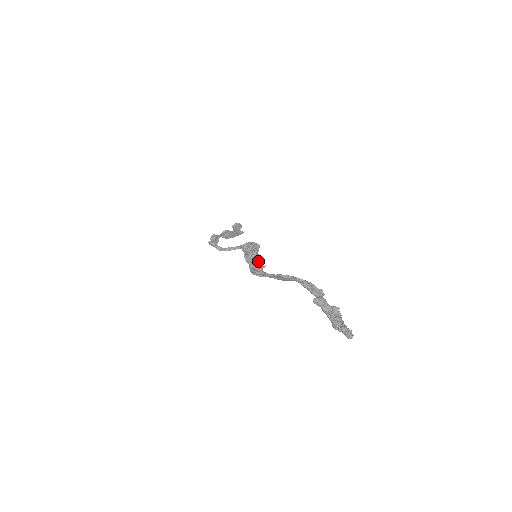
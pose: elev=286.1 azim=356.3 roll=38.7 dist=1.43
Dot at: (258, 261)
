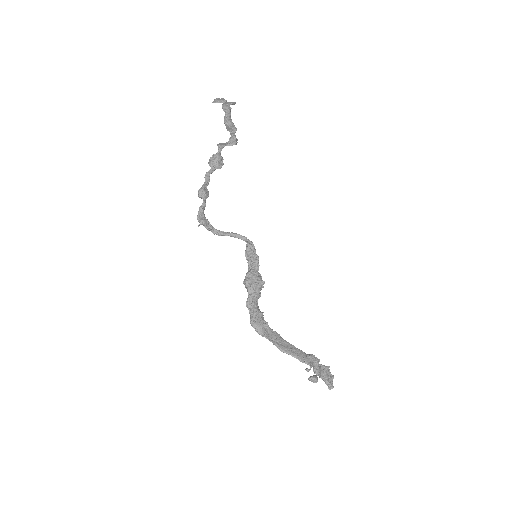
Dot at: (261, 315)
